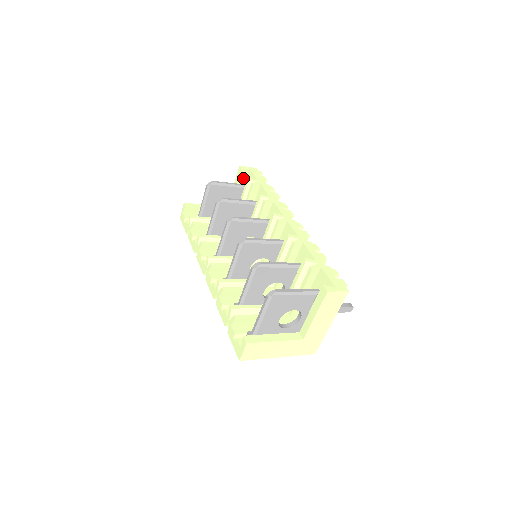
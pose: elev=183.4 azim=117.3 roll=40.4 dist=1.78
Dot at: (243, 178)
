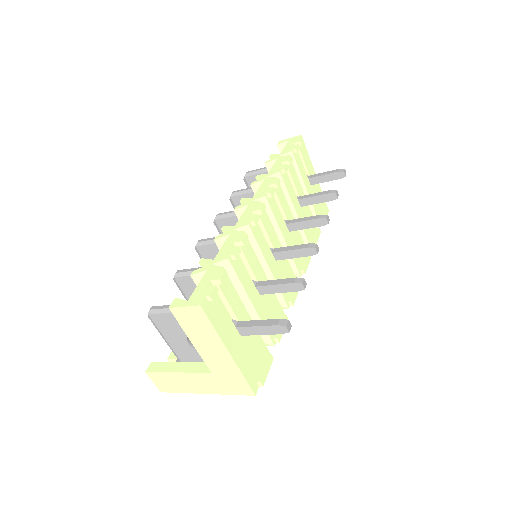
Dot at: occluded
